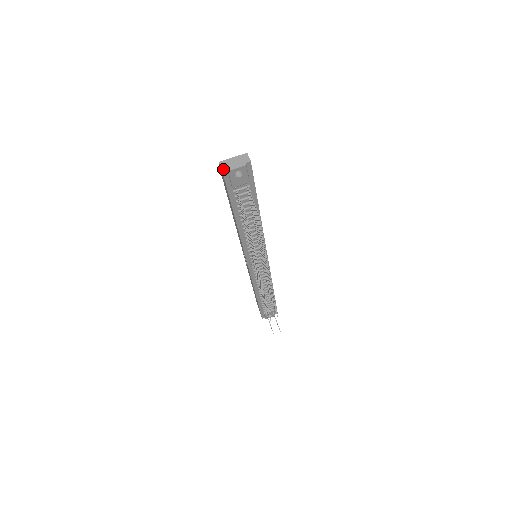
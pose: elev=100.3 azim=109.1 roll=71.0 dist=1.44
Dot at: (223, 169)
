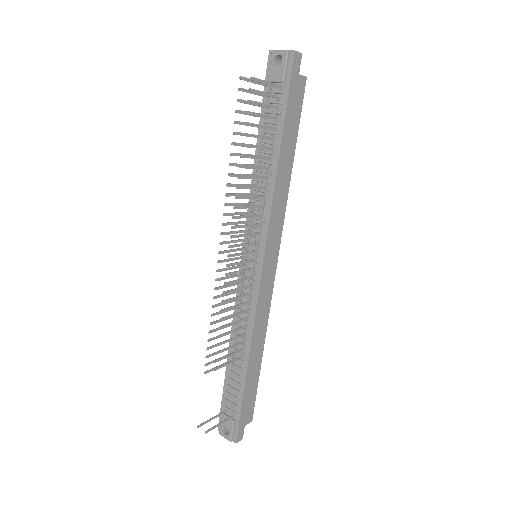
Dot at: (271, 50)
